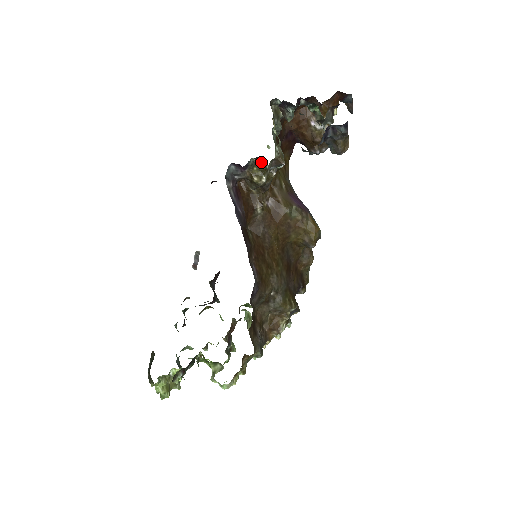
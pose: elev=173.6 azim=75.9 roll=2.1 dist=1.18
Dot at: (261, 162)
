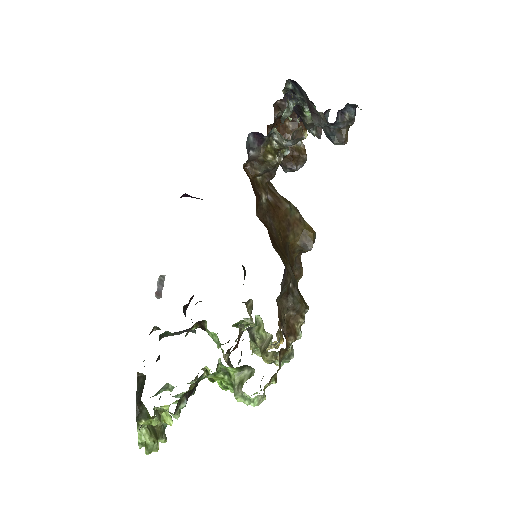
Dot at: (275, 140)
